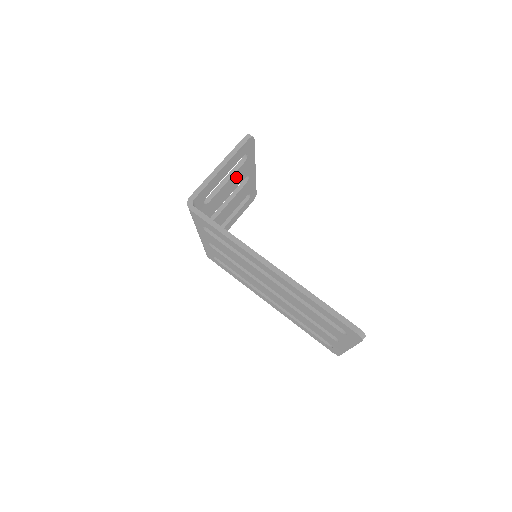
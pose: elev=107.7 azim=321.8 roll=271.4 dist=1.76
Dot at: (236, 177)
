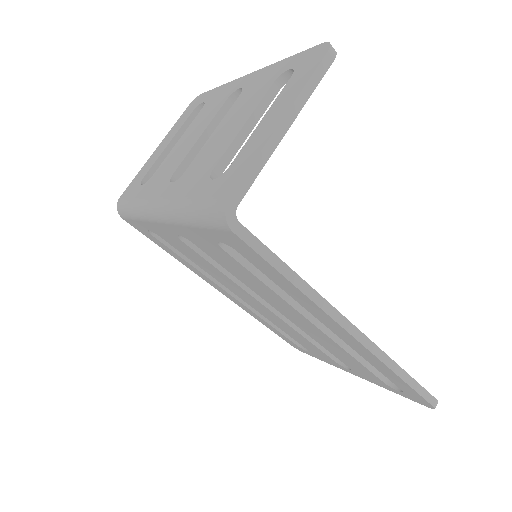
Dot at: occluded
